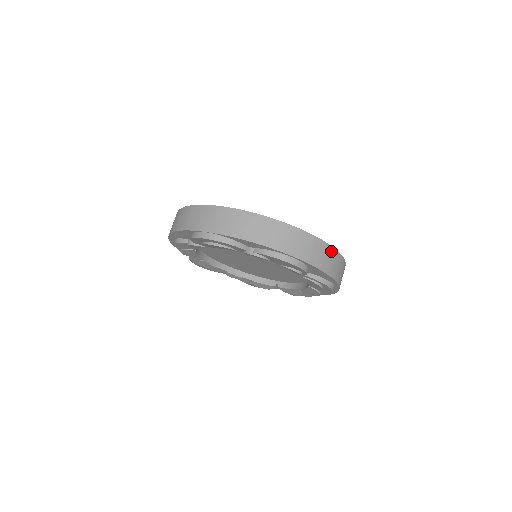
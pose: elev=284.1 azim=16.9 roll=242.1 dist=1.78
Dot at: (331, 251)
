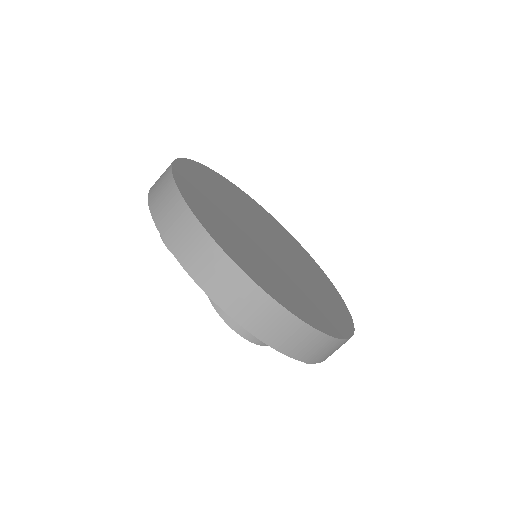
Dot at: occluded
